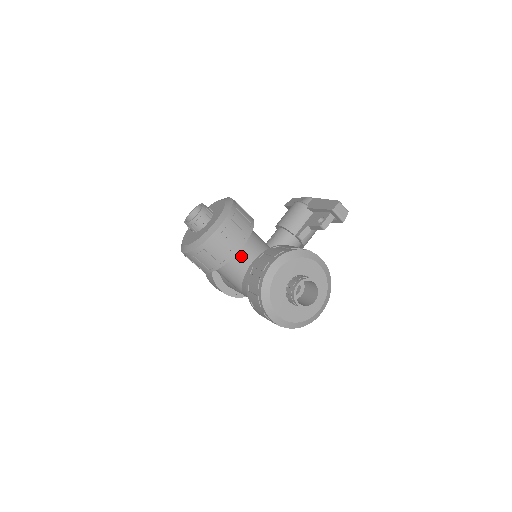
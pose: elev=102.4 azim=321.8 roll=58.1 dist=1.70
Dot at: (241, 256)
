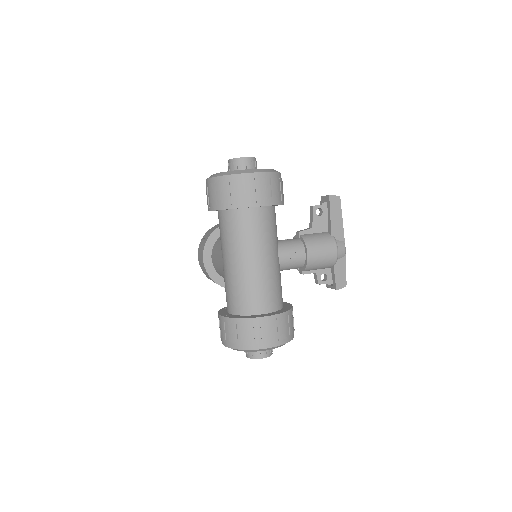
Dot at: occluded
